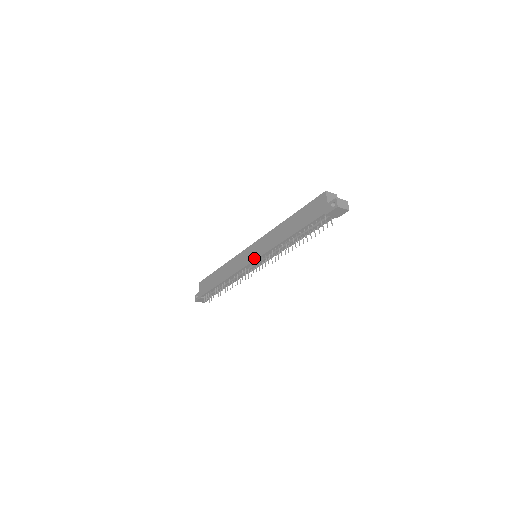
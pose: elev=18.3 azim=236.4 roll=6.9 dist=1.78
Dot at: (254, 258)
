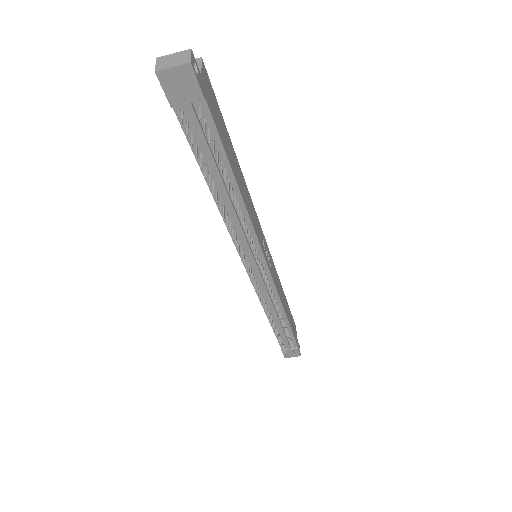
Dot at: (242, 261)
